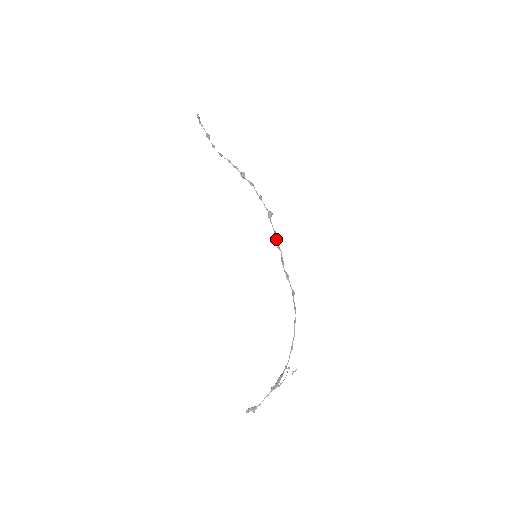
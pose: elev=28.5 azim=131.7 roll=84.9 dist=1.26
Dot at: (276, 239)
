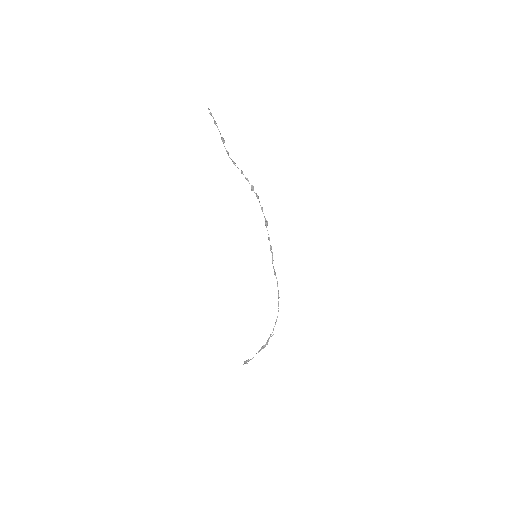
Dot at: occluded
